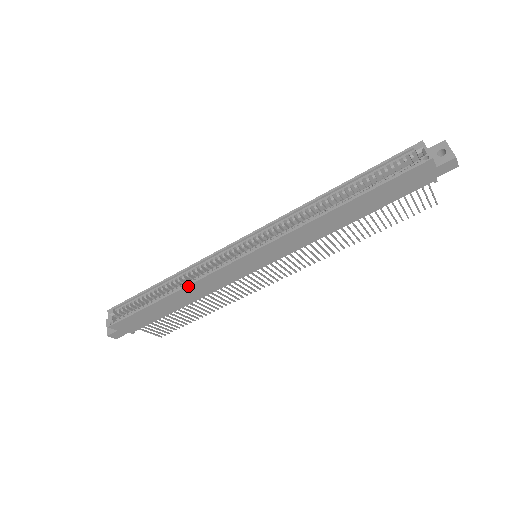
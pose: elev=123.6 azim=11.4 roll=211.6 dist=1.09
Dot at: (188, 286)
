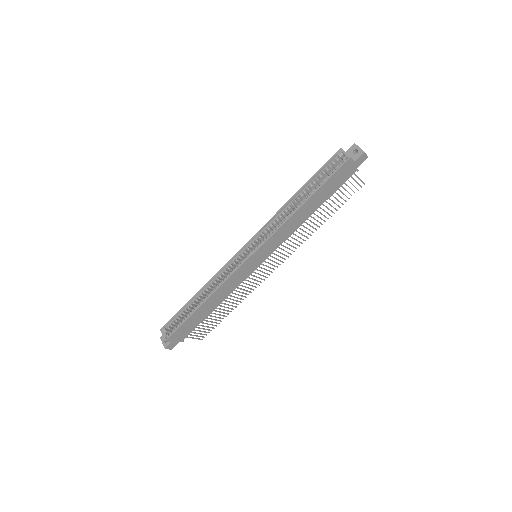
Dot at: (216, 291)
